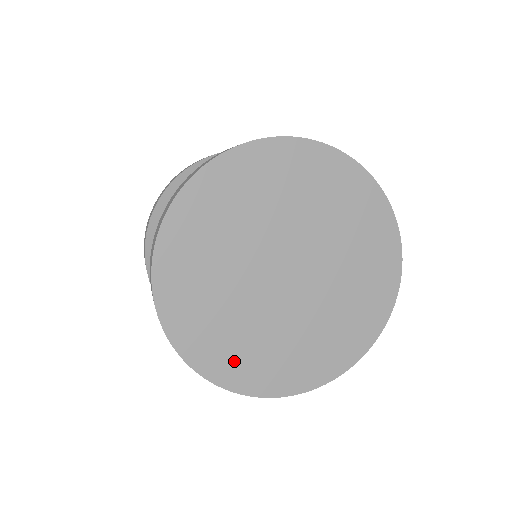
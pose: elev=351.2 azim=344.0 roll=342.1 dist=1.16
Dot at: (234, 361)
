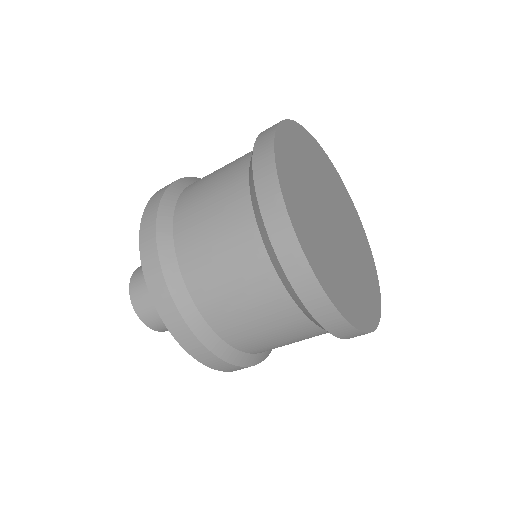
Dot at: (361, 307)
